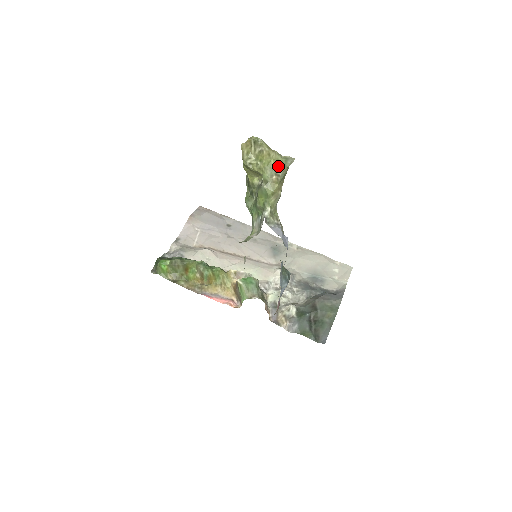
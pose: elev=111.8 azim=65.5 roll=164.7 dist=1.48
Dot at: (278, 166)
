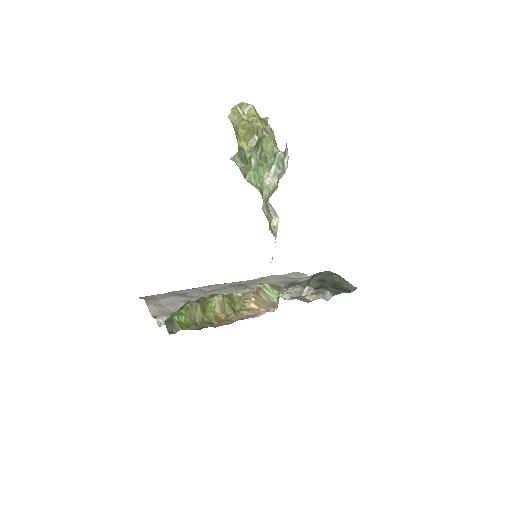
Dot at: (264, 120)
